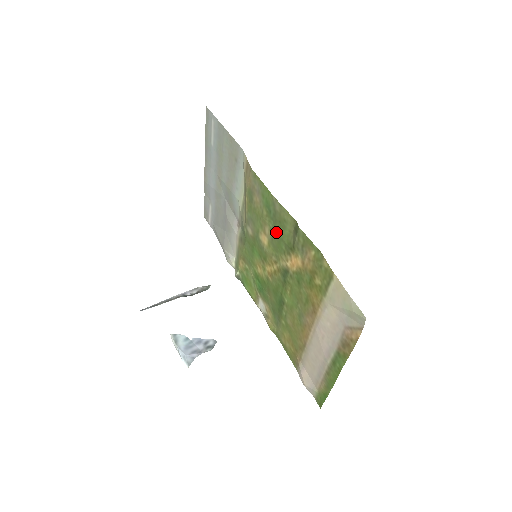
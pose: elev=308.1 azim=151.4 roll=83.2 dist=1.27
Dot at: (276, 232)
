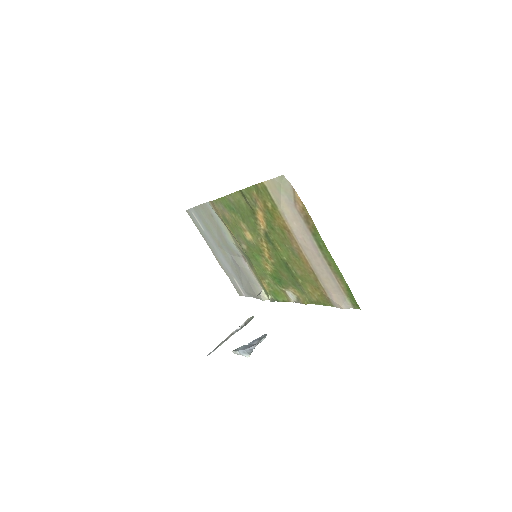
Dot at: (244, 217)
